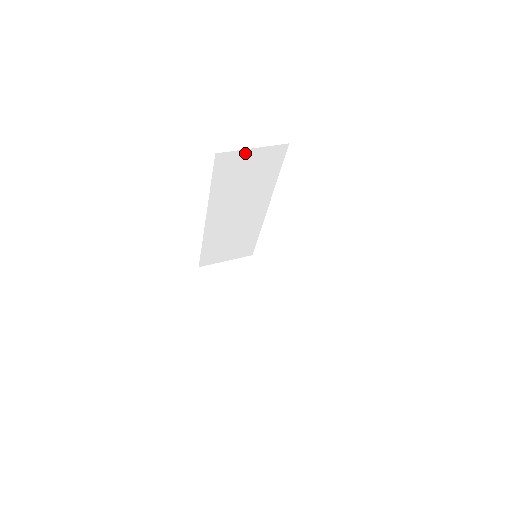
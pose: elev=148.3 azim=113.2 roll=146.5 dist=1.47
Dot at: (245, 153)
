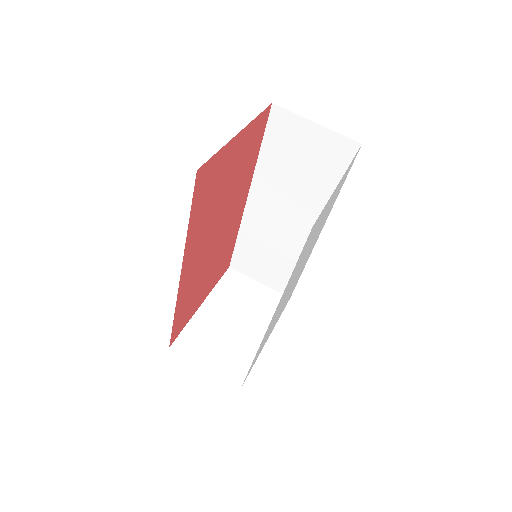
Dot at: (306, 125)
